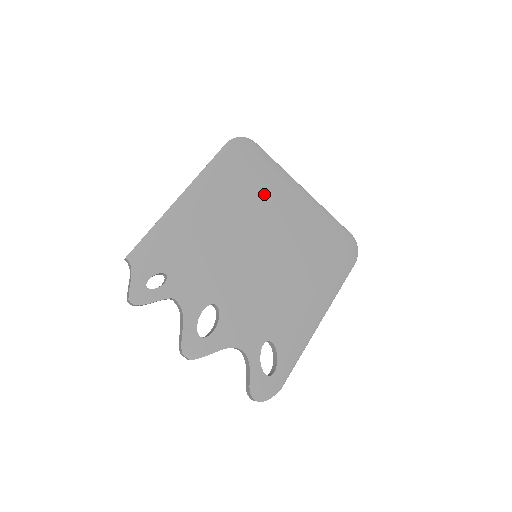
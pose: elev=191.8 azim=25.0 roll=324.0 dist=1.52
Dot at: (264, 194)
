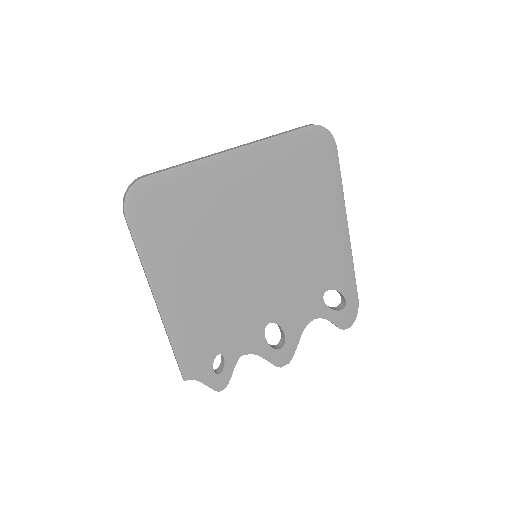
Dot at: (208, 210)
